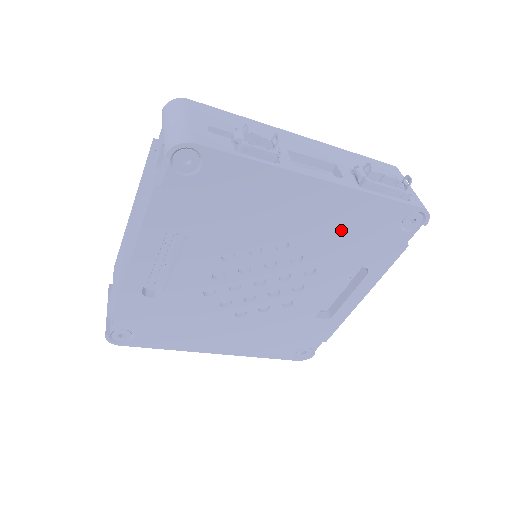
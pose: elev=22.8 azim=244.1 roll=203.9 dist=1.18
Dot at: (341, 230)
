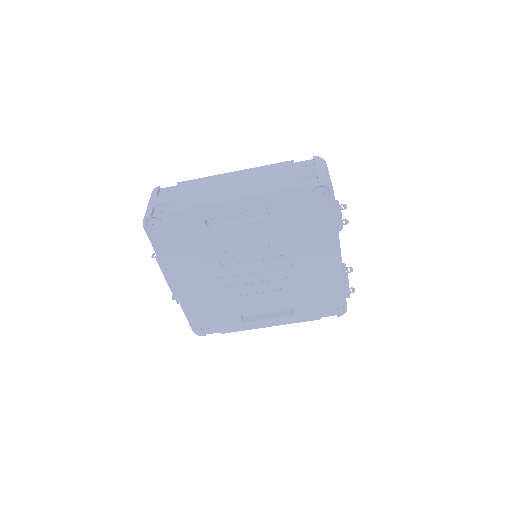
Dot at: (314, 284)
